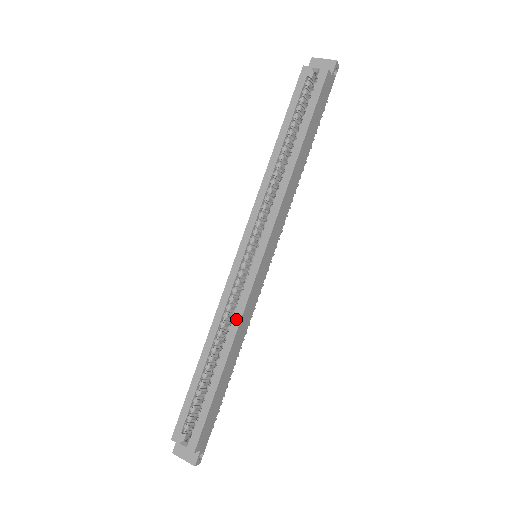
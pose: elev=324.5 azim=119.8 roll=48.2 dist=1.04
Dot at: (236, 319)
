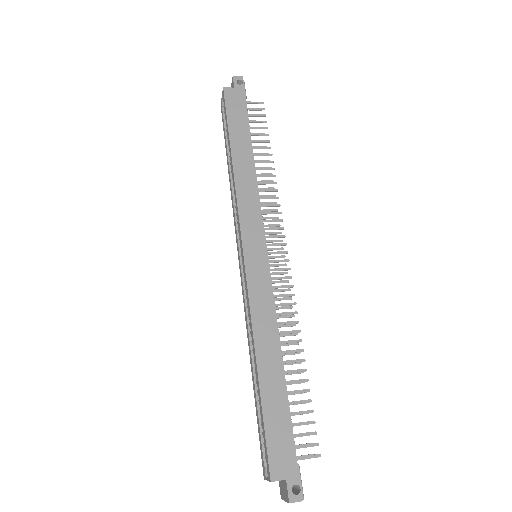
Dot at: (250, 319)
